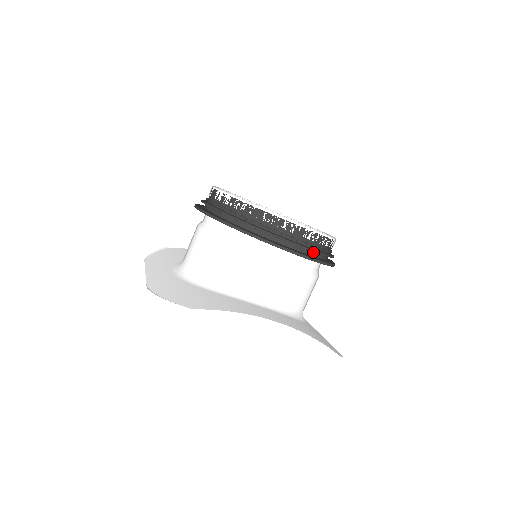
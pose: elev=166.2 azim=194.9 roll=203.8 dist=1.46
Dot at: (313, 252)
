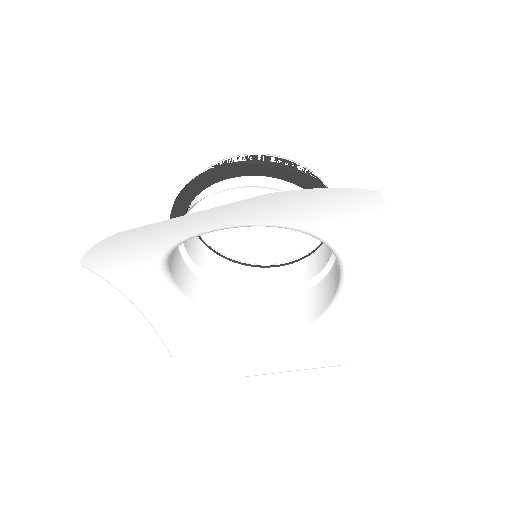
Dot at: occluded
